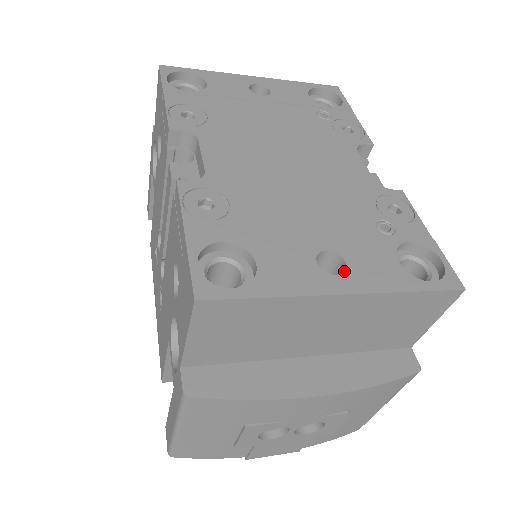
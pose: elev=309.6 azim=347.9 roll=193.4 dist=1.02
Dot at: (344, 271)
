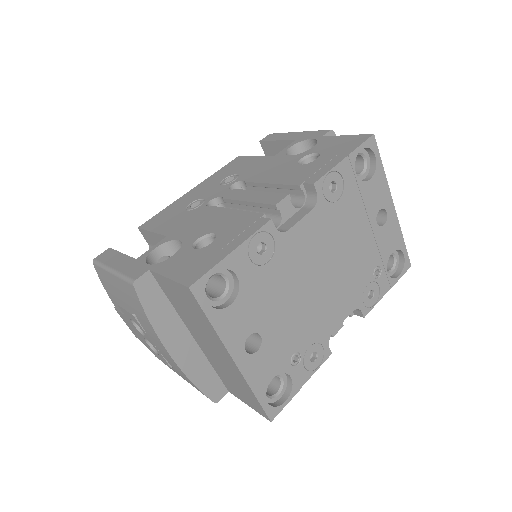
Dot at: (251, 352)
